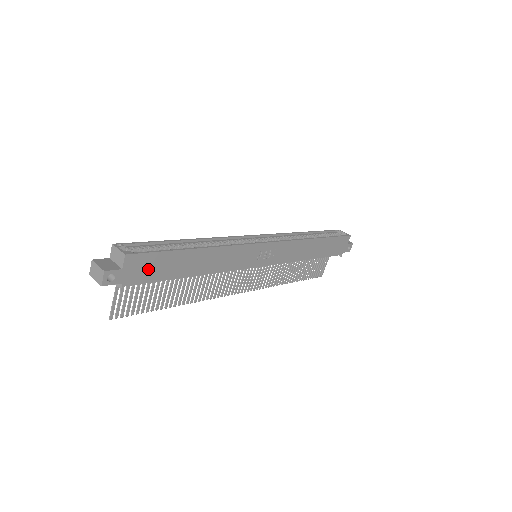
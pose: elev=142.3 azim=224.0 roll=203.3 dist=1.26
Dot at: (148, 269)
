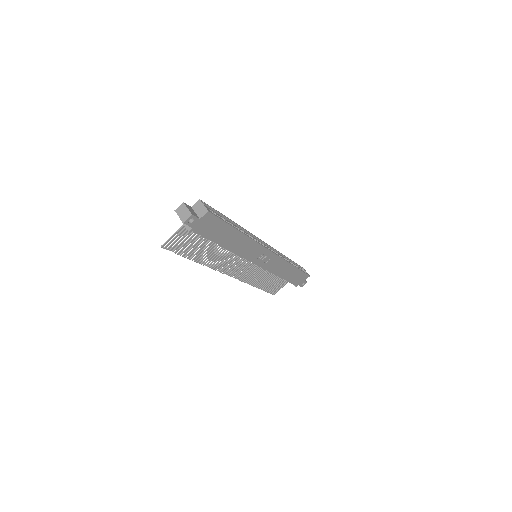
Dot at: (210, 227)
